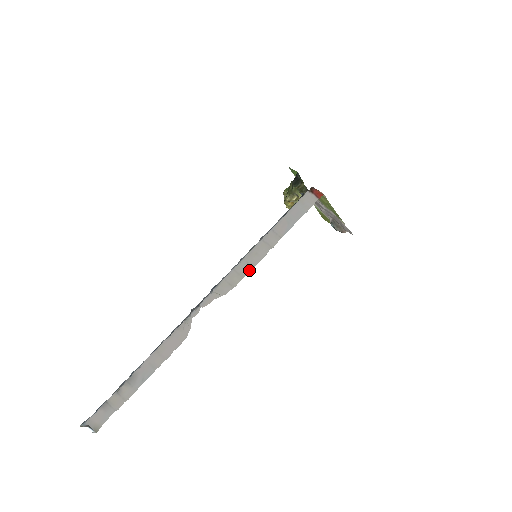
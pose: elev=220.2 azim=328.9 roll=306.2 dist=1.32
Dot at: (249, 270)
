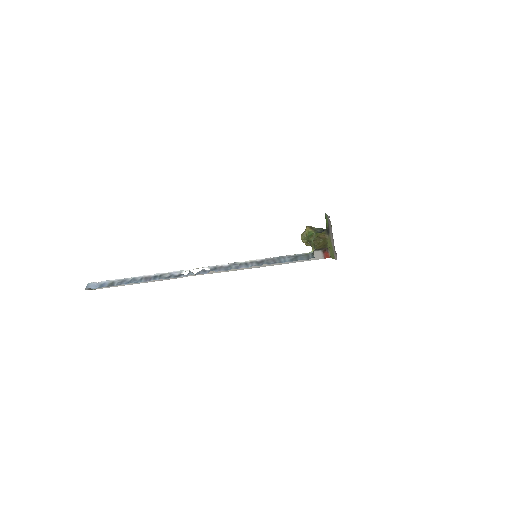
Dot at: occluded
